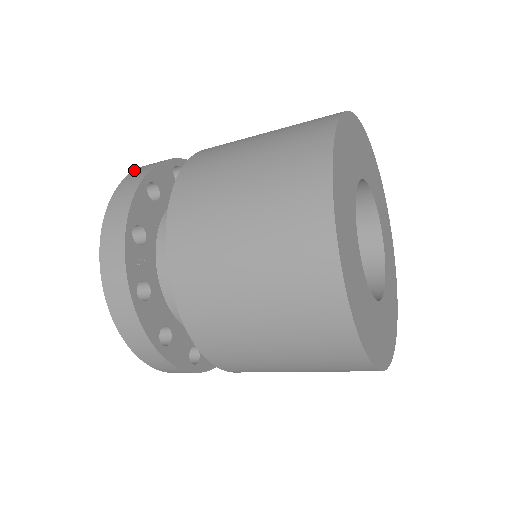
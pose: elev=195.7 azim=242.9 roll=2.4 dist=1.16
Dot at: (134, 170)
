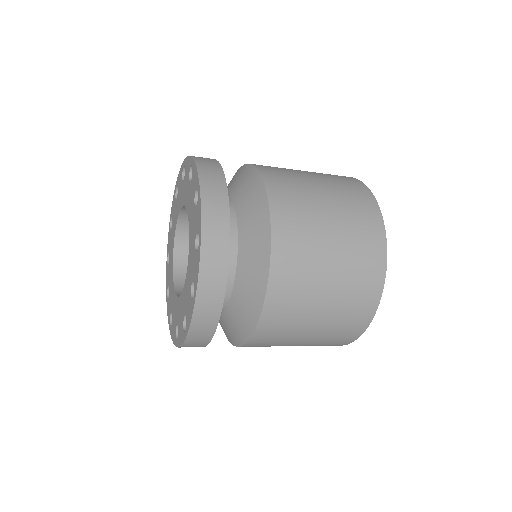
Dot at: occluded
